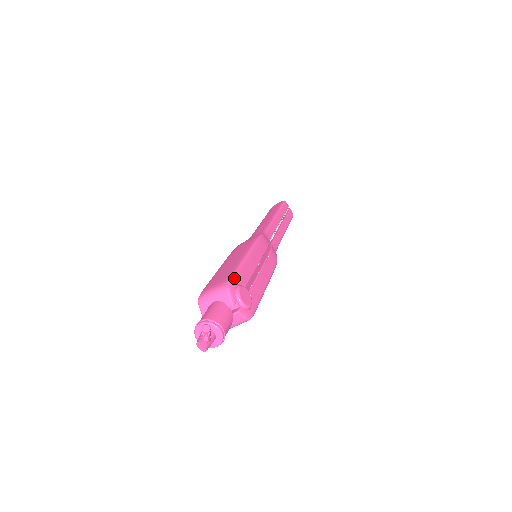
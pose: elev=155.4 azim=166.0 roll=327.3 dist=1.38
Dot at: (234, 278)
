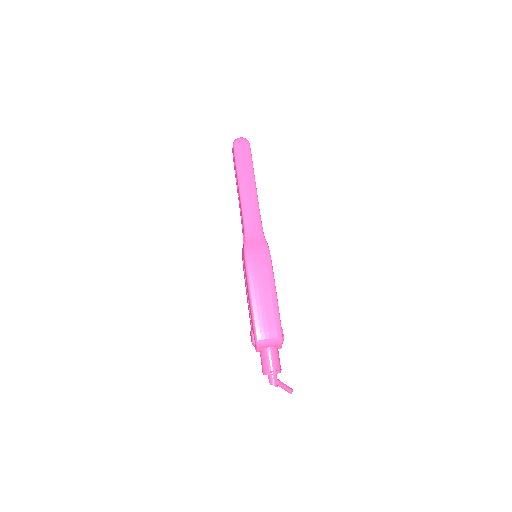
Dot at: occluded
